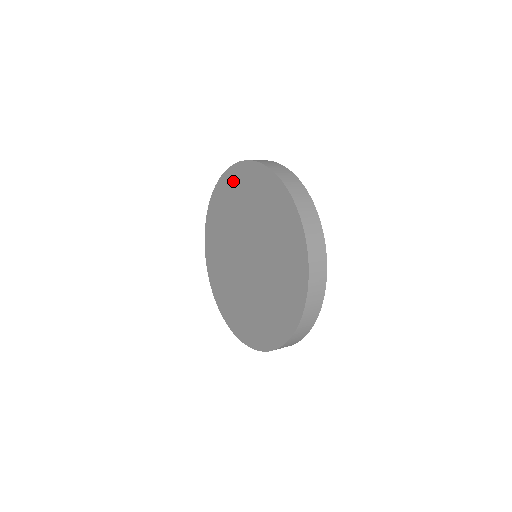
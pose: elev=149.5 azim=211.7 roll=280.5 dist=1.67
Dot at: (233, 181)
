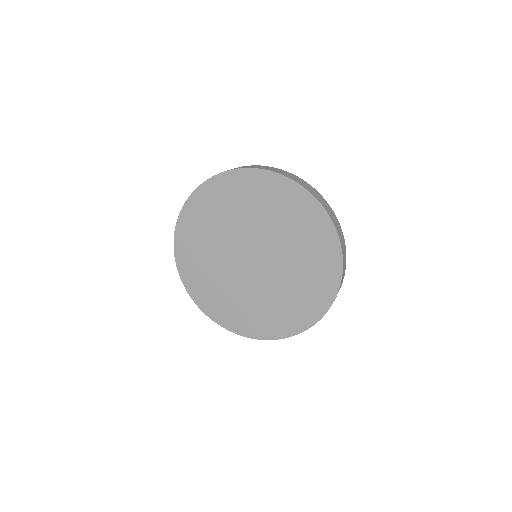
Dot at: (259, 185)
